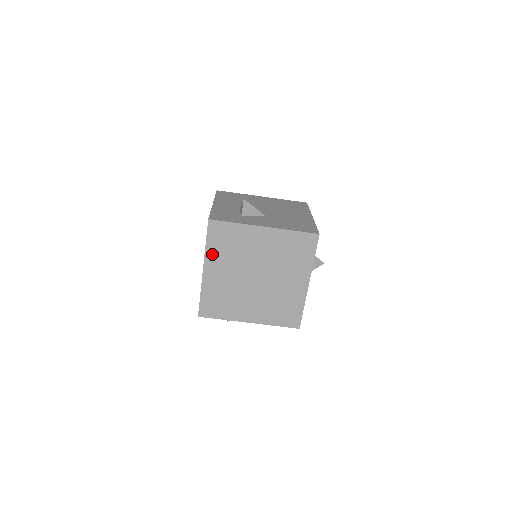
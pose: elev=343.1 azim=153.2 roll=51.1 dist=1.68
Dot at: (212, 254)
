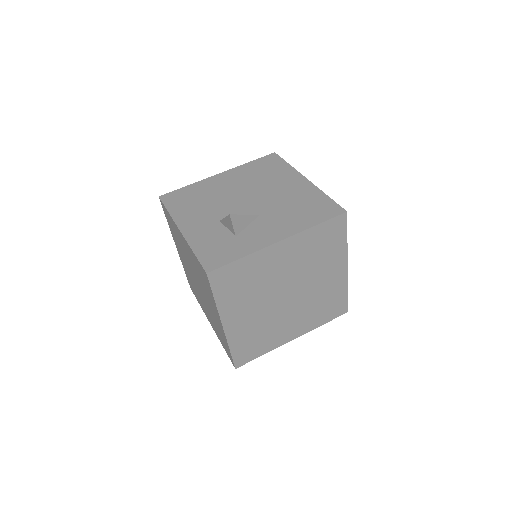
Dot at: (227, 305)
